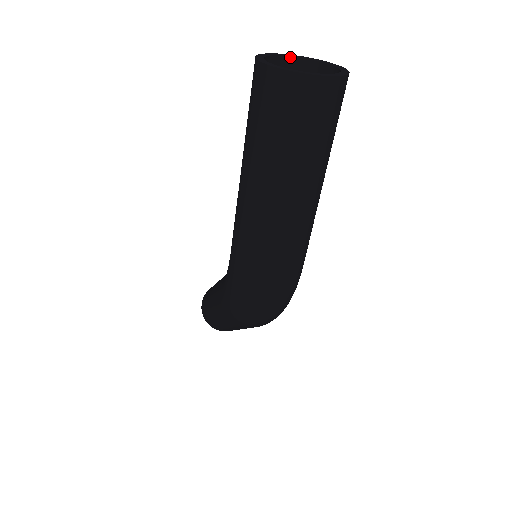
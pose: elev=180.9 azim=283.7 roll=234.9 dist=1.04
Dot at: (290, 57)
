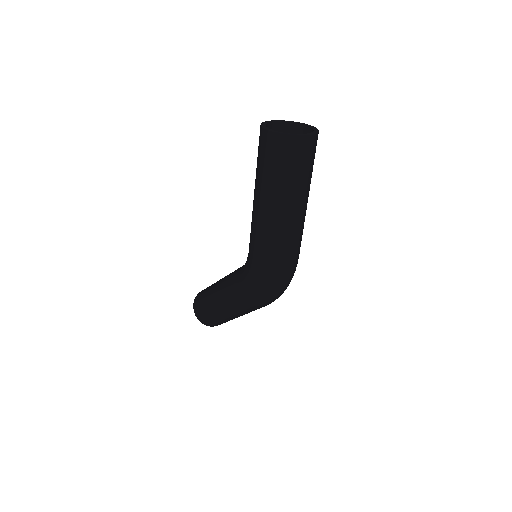
Dot at: (273, 122)
